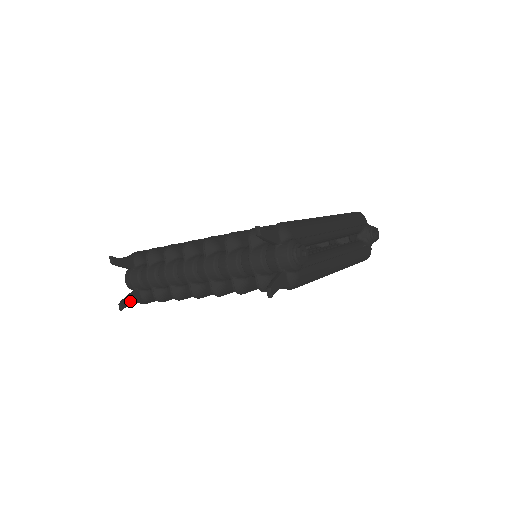
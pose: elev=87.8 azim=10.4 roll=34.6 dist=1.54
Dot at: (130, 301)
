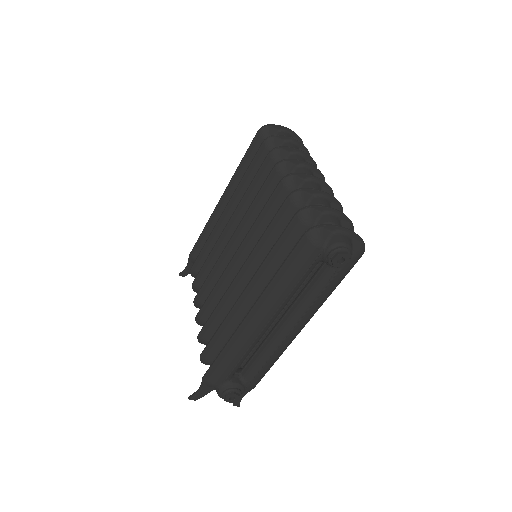
Dot at: occluded
